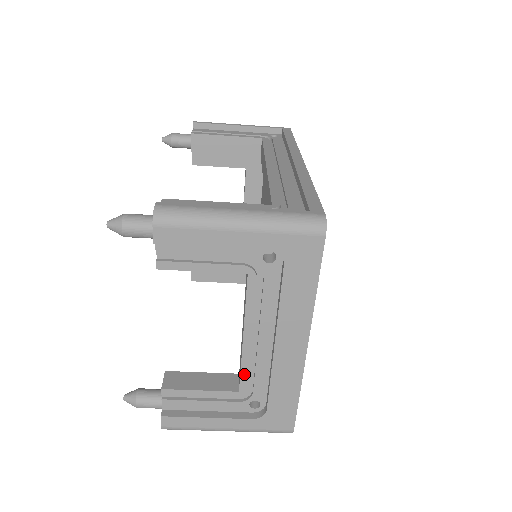
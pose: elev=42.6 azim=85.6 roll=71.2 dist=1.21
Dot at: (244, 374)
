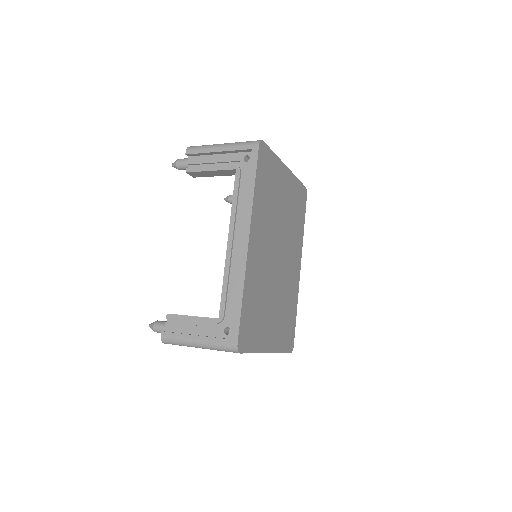
Dot at: occluded
